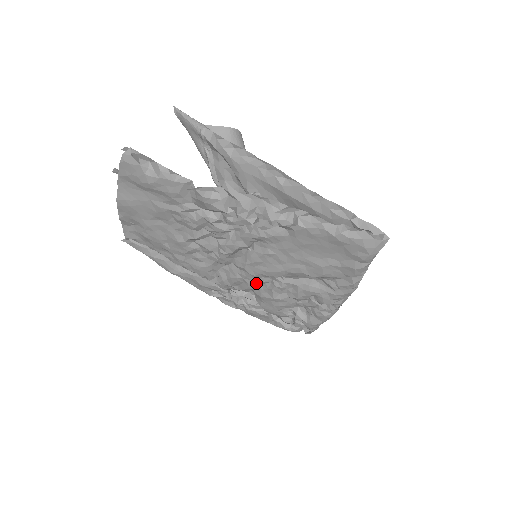
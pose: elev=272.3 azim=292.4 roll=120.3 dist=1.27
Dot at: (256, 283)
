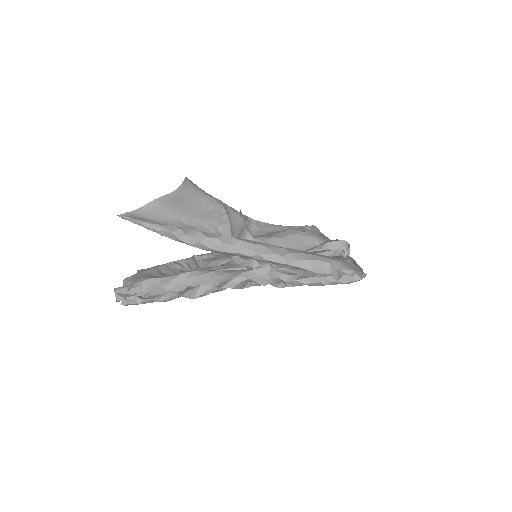
Dot at: occluded
